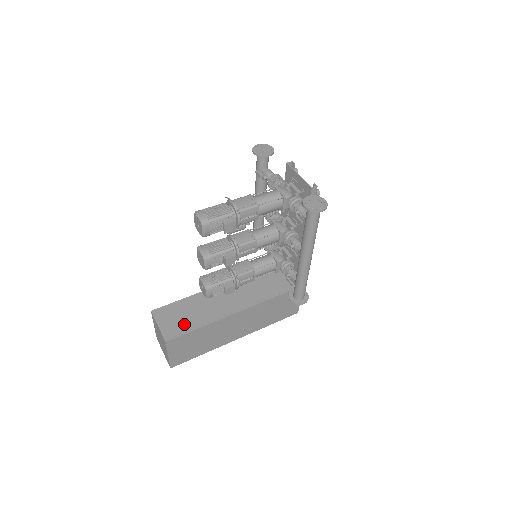
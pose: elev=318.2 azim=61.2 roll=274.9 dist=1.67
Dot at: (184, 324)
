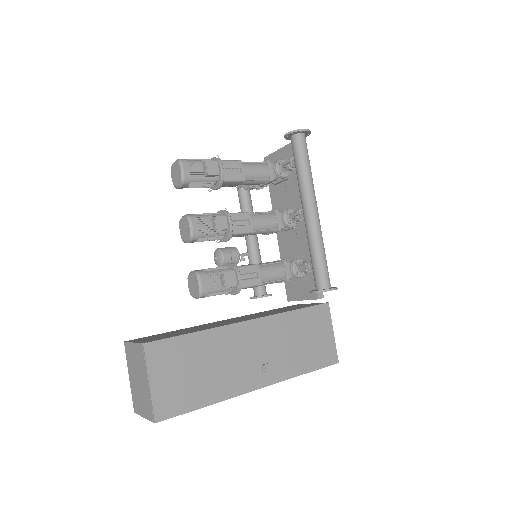
Dot at: (172, 335)
